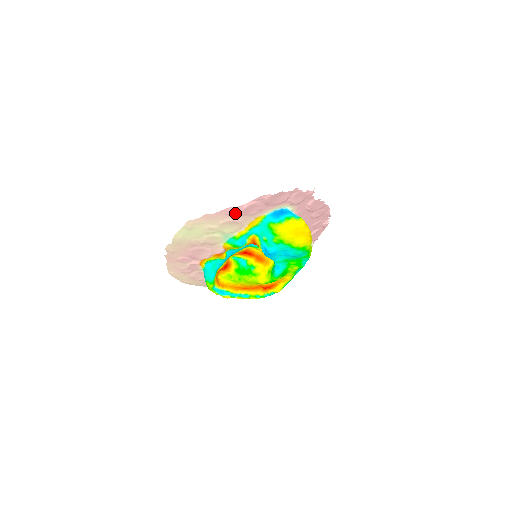
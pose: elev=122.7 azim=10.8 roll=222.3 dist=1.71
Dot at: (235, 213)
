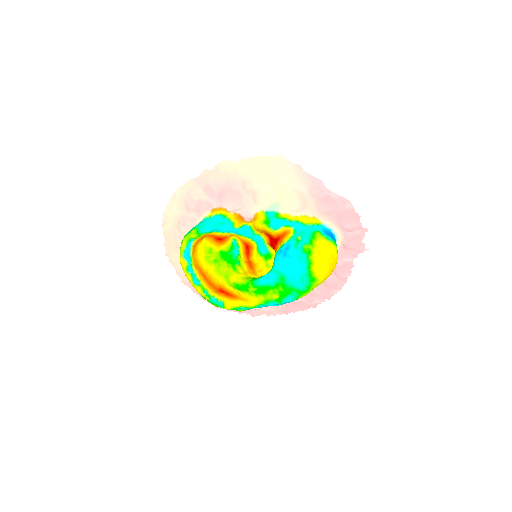
Dot at: (316, 191)
